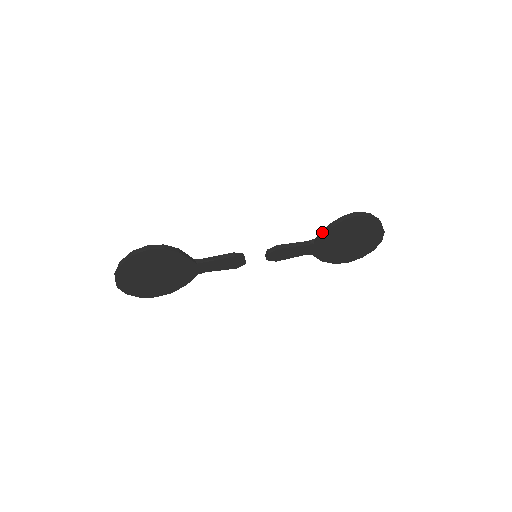
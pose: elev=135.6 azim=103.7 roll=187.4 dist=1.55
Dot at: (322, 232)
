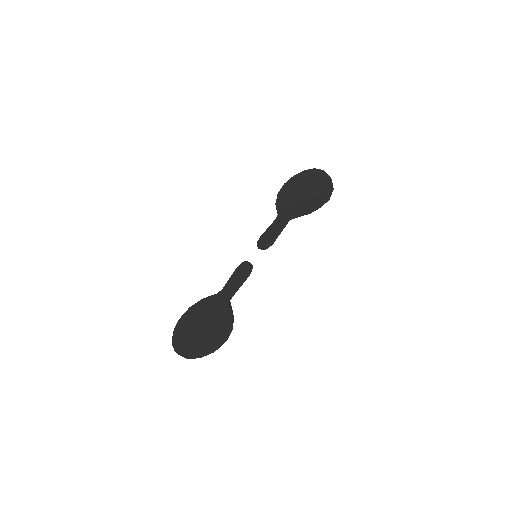
Dot at: (300, 215)
